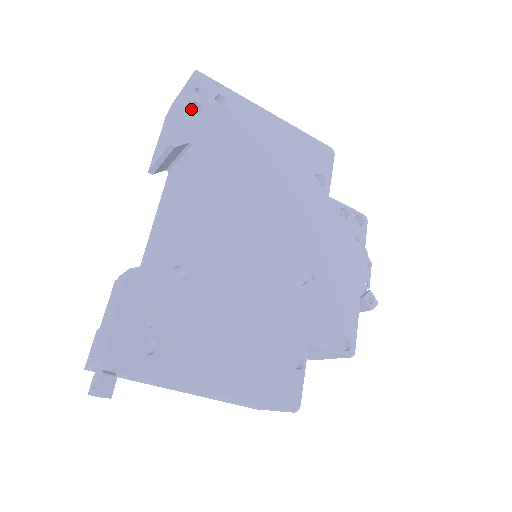
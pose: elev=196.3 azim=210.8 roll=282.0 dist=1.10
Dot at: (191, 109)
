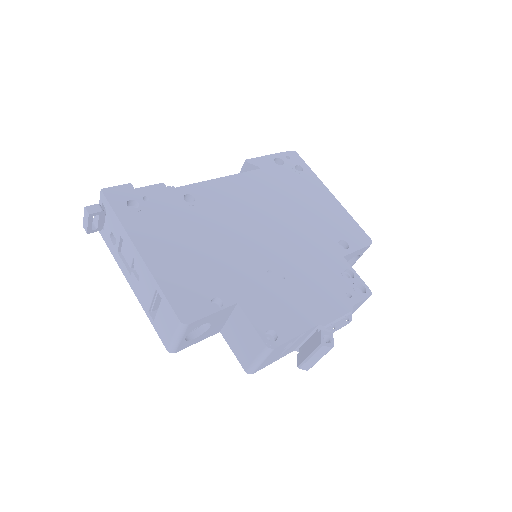
Dot at: occluded
